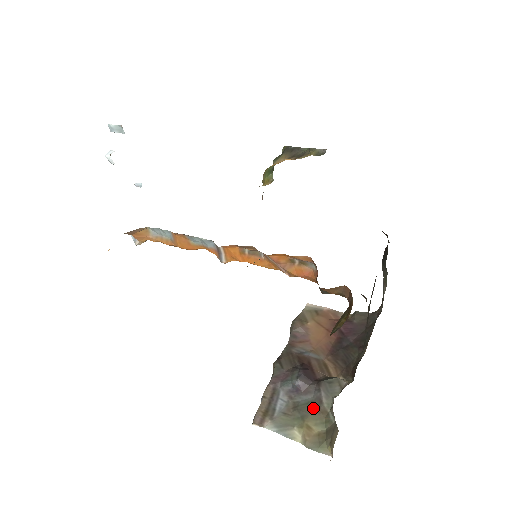
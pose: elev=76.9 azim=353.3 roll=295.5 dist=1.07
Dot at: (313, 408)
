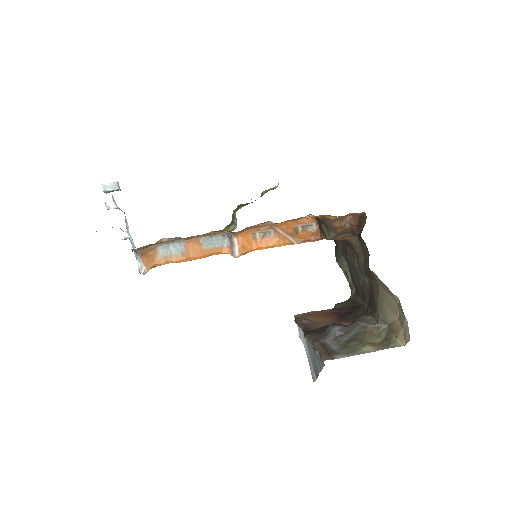
Dot at: (363, 334)
